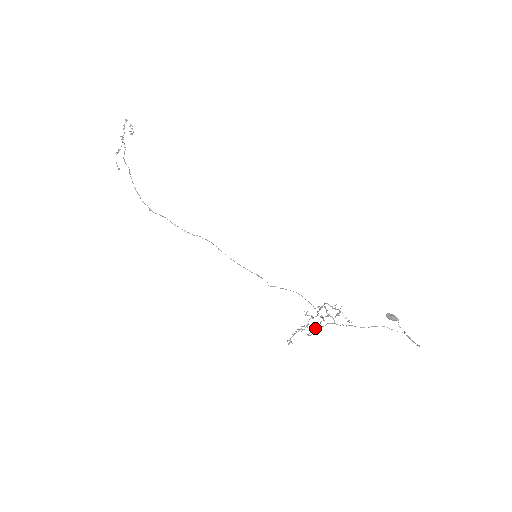
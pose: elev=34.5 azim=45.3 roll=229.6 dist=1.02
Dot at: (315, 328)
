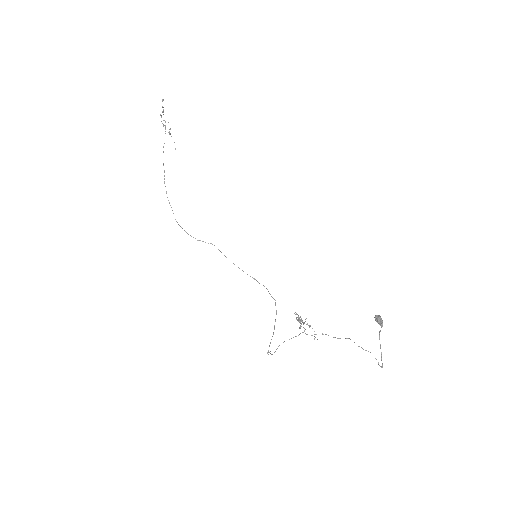
Dot at: (270, 353)
